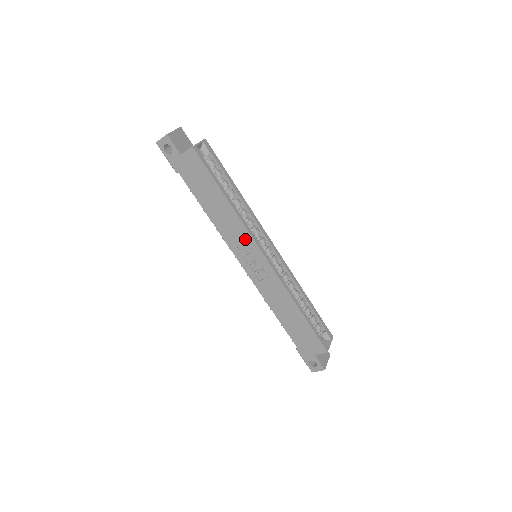
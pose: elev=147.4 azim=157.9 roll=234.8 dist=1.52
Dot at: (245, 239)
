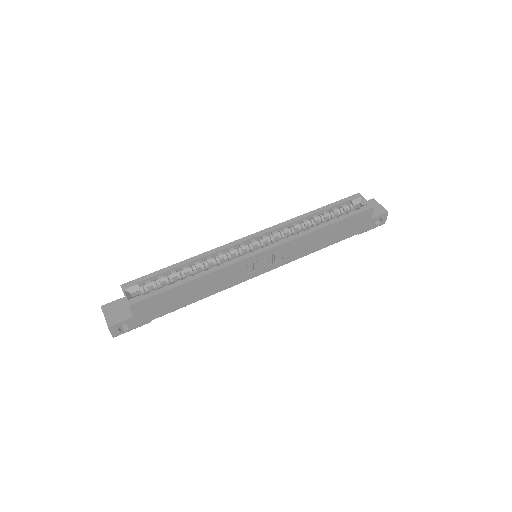
Dot at: (238, 268)
